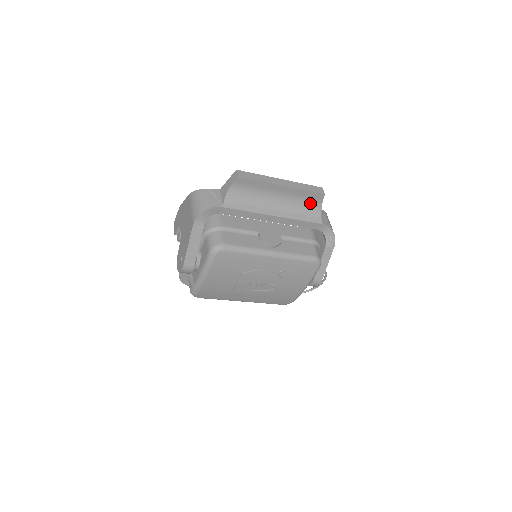
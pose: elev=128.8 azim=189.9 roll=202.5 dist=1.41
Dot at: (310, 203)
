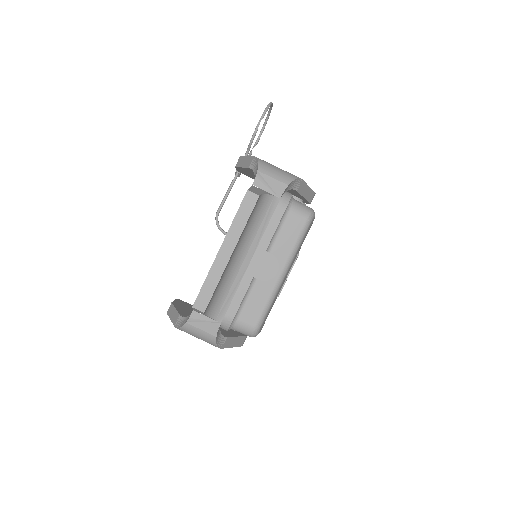
Dot at: (255, 210)
